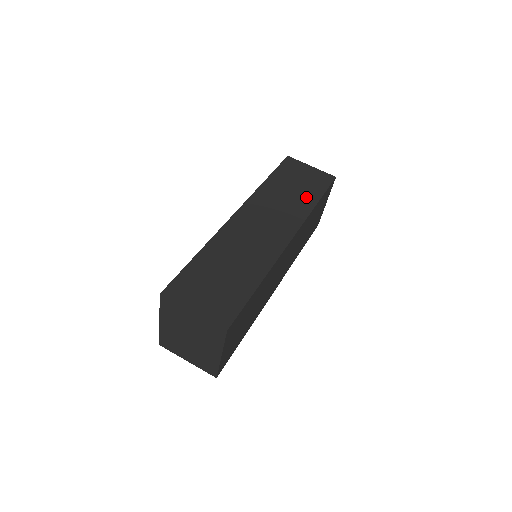
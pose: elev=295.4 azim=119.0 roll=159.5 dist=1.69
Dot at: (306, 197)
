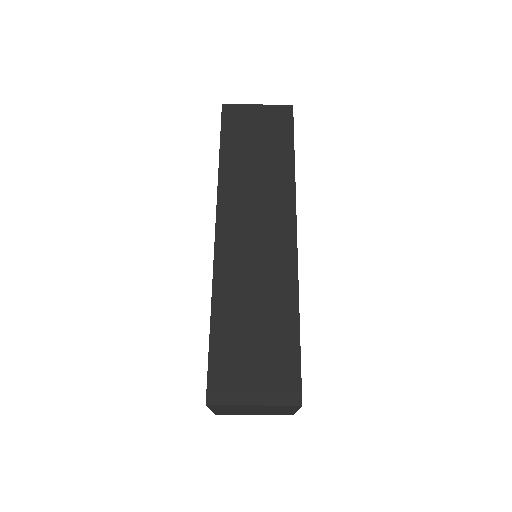
Dot at: (278, 159)
